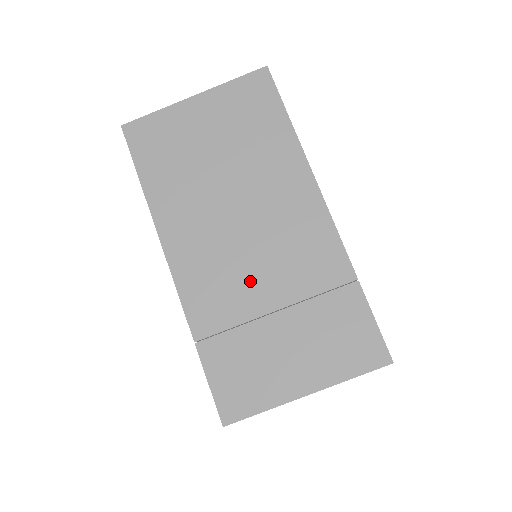
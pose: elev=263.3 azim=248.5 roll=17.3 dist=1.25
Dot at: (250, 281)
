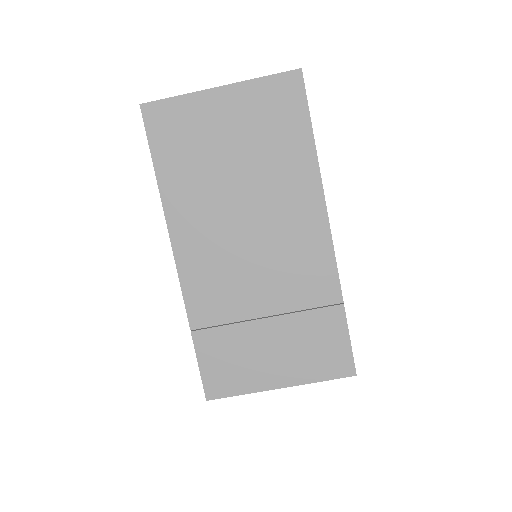
Dot at: (248, 287)
